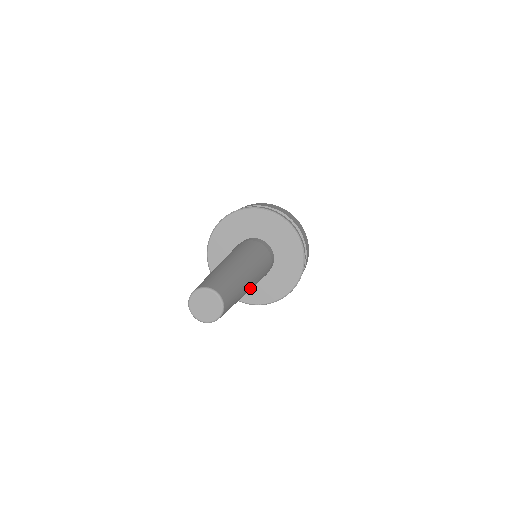
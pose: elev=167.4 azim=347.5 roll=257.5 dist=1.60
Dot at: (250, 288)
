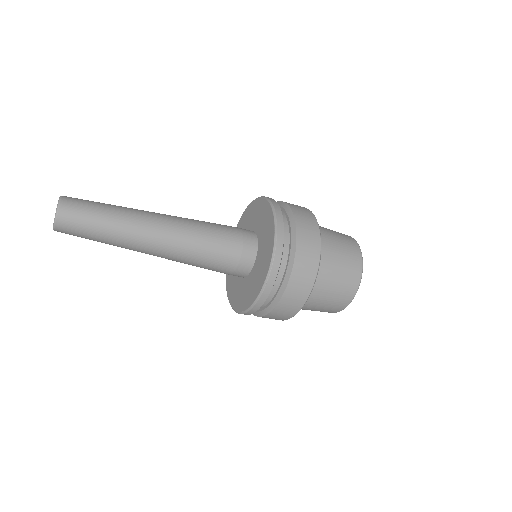
Dot at: (161, 223)
